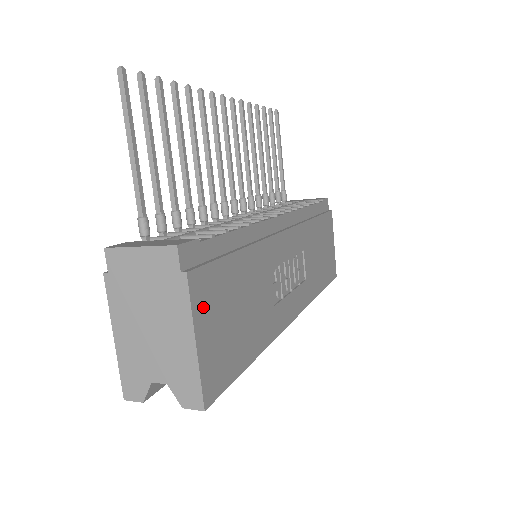
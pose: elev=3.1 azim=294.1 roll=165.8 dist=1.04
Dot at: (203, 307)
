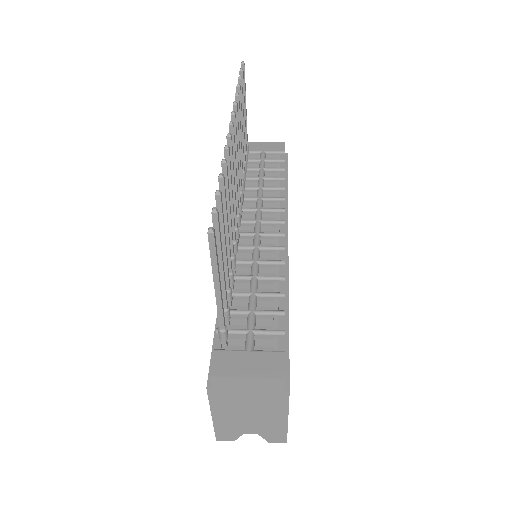
Dot at: occluded
